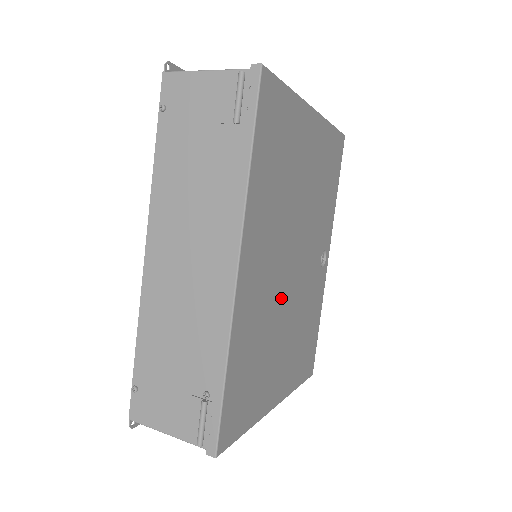
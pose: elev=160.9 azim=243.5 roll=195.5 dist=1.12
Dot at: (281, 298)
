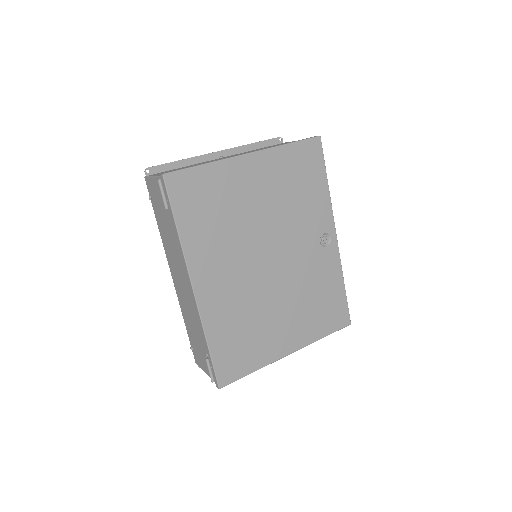
Dot at: (261, 288)
